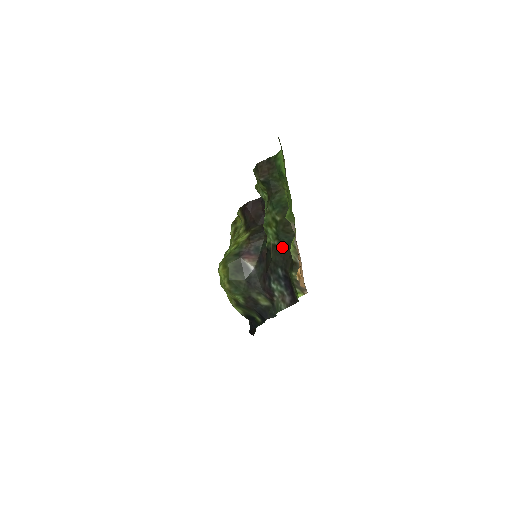
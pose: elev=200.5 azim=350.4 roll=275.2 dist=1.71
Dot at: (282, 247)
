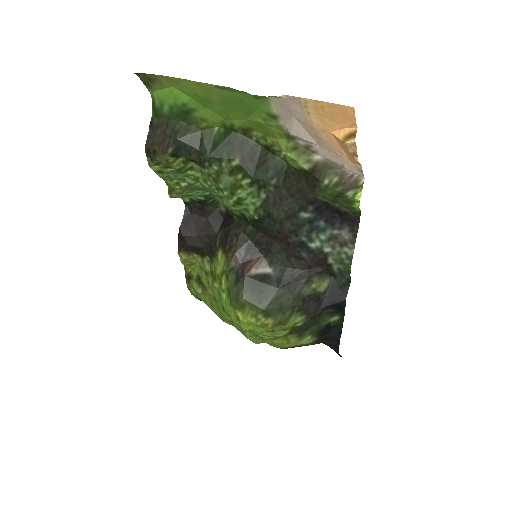
Dot at: (275, 188)
